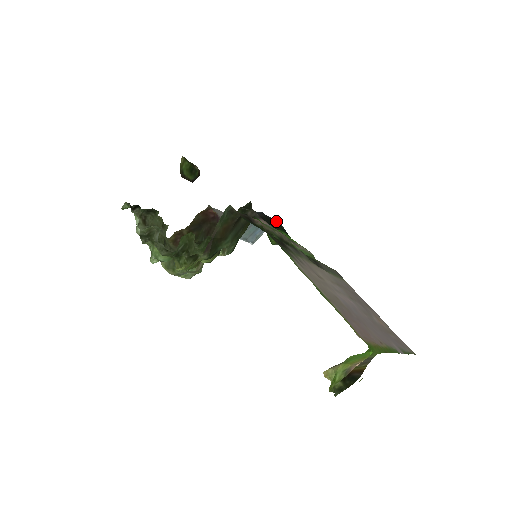
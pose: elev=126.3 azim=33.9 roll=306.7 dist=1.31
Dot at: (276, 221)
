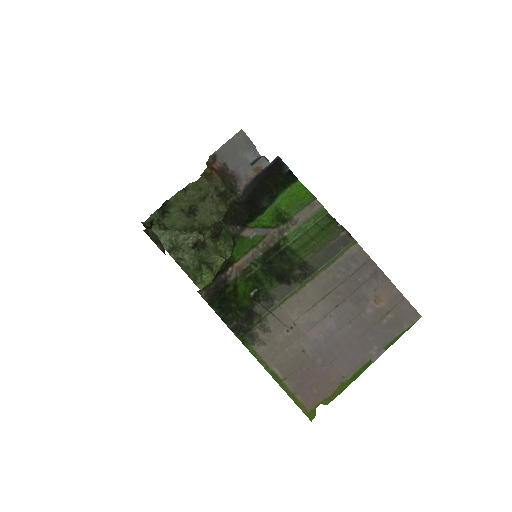
Dot at: (274, 174)
